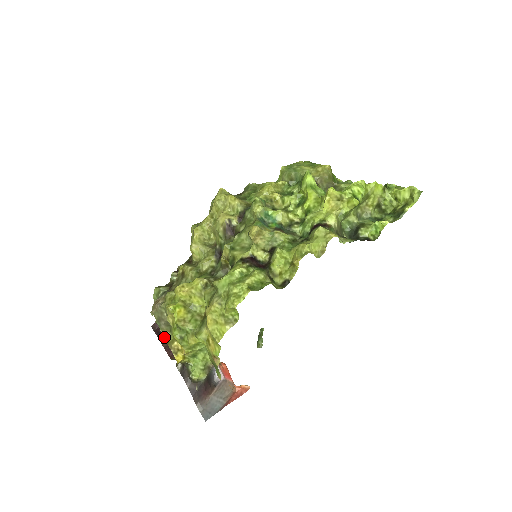
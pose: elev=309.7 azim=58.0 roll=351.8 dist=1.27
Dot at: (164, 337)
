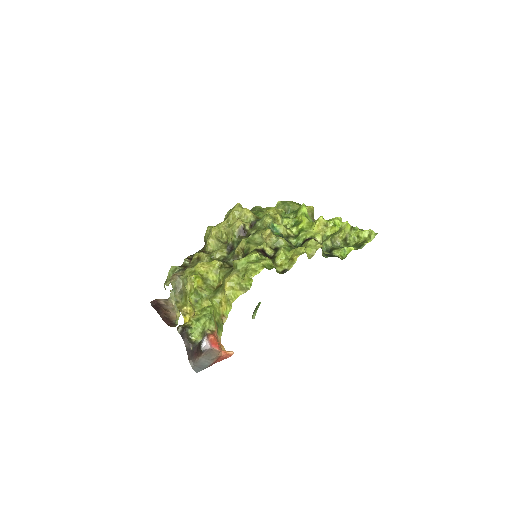
Dot at: (175, 303)
